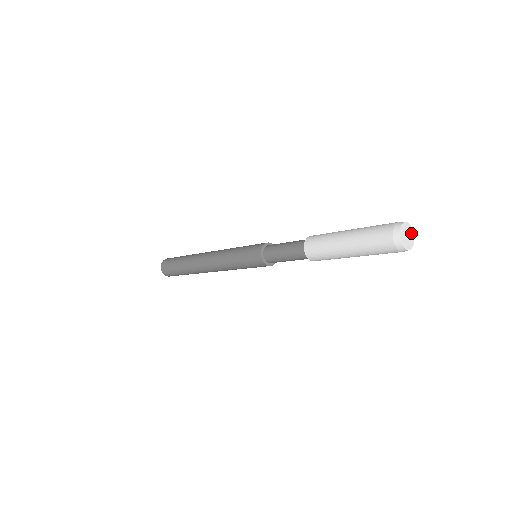
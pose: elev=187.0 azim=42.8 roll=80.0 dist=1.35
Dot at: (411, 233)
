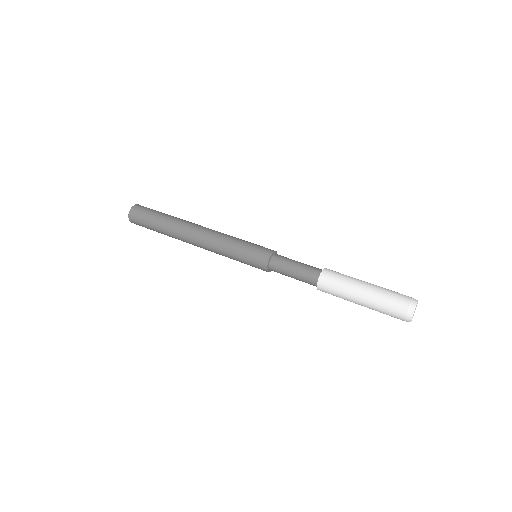
Dot at: occluded
